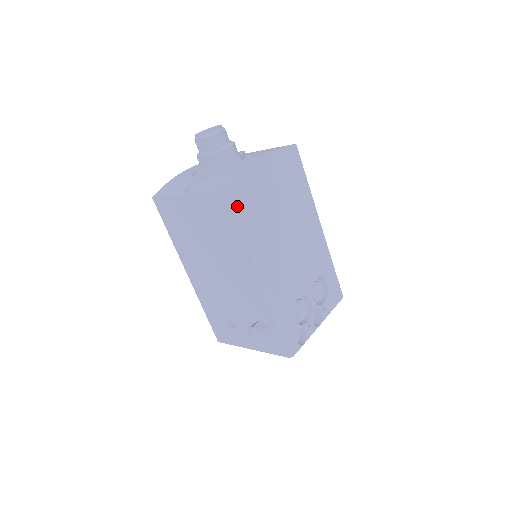
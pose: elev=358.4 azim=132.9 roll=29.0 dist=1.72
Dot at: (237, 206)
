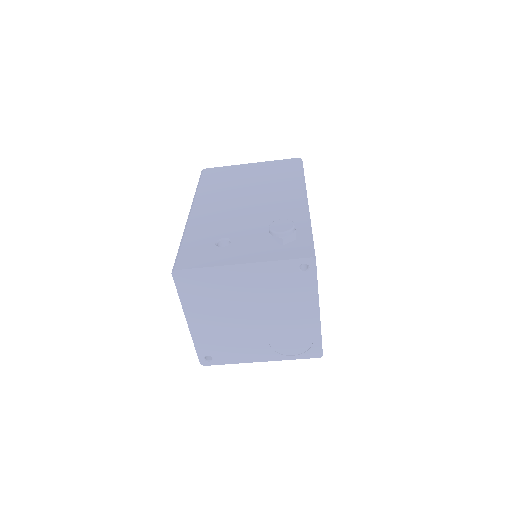
Dot at: (303, 168)
